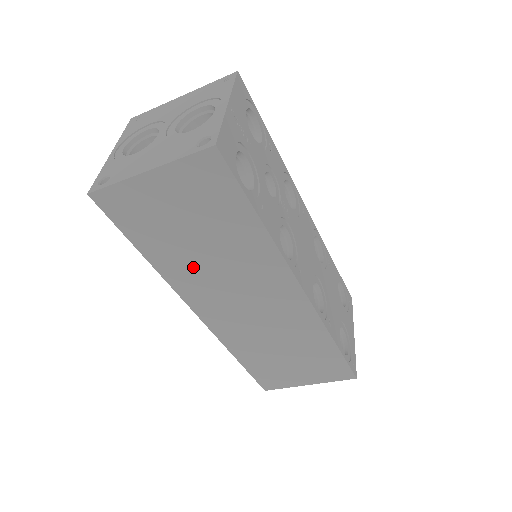
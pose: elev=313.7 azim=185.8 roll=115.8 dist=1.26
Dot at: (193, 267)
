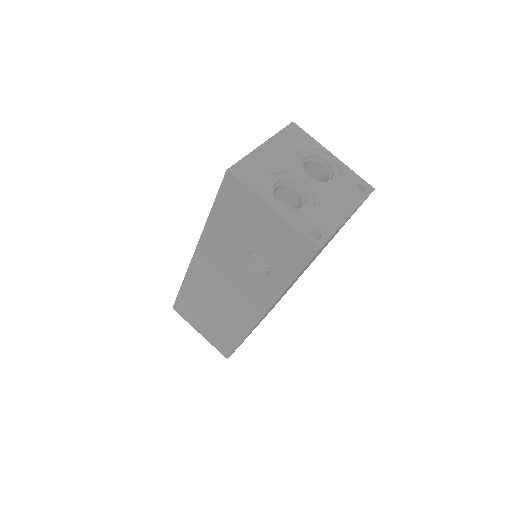
Dot at: occluded
